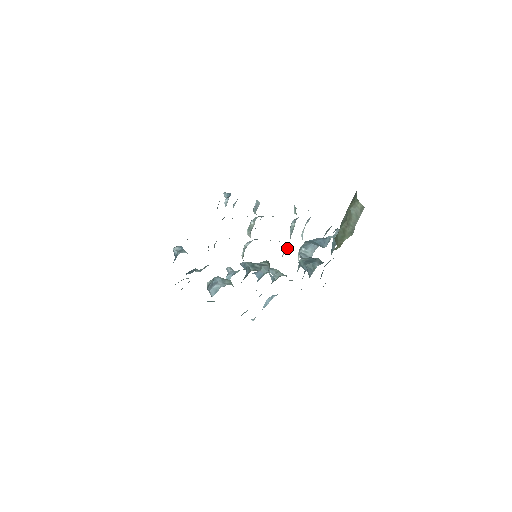
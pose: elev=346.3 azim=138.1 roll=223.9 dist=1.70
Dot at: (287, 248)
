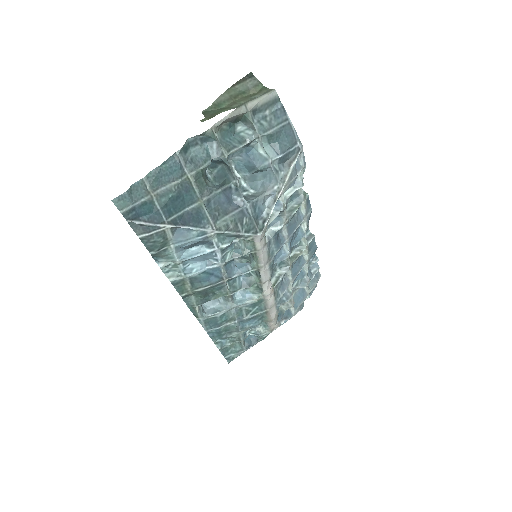
Dot at: (277, 226)
